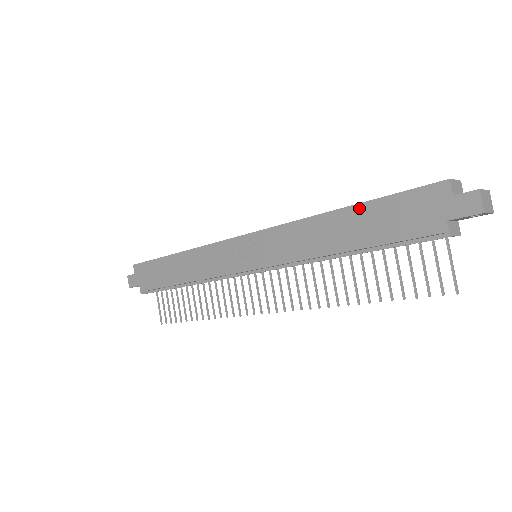
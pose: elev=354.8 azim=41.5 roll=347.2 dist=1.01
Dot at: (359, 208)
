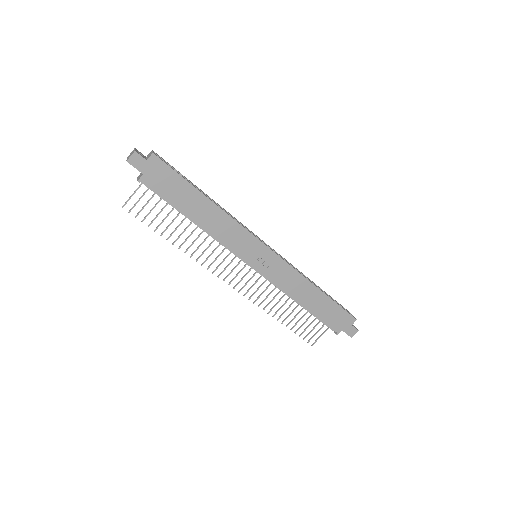
Dot at: (326, 298)
